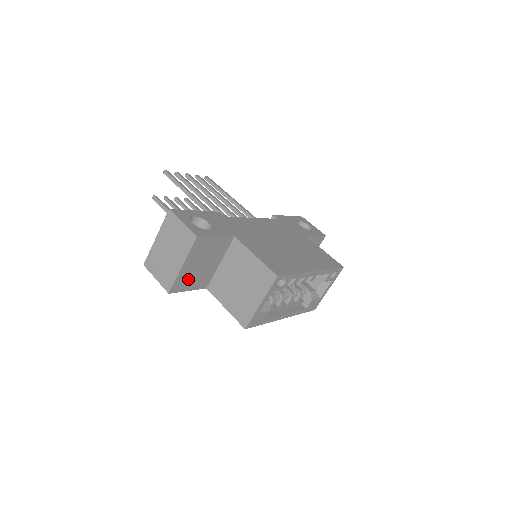
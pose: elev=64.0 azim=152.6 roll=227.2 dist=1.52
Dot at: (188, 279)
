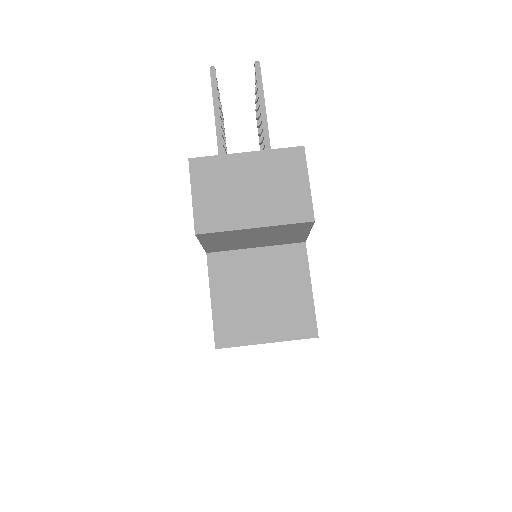
Dot at: (226, 238)
